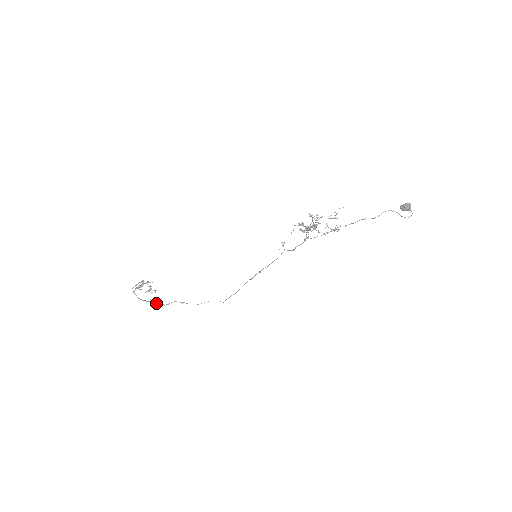
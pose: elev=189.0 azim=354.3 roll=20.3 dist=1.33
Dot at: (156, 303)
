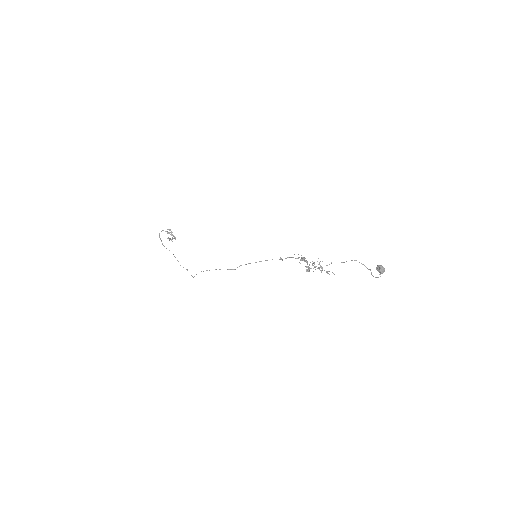
Dot at: occluded
